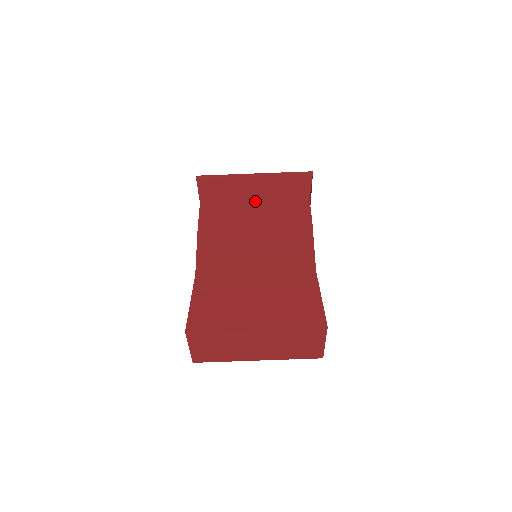
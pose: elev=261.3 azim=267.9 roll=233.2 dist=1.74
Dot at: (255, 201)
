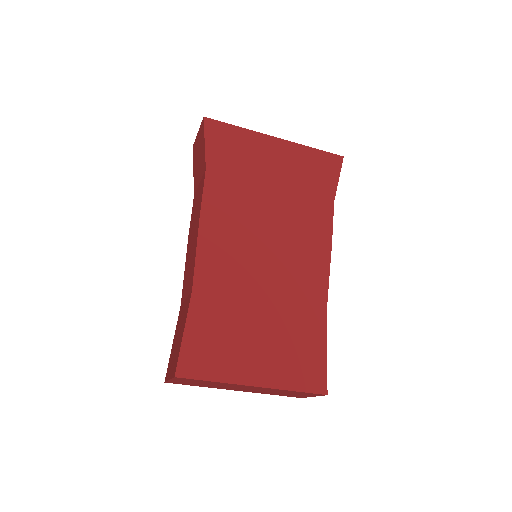
Dot at: (273, 186)
